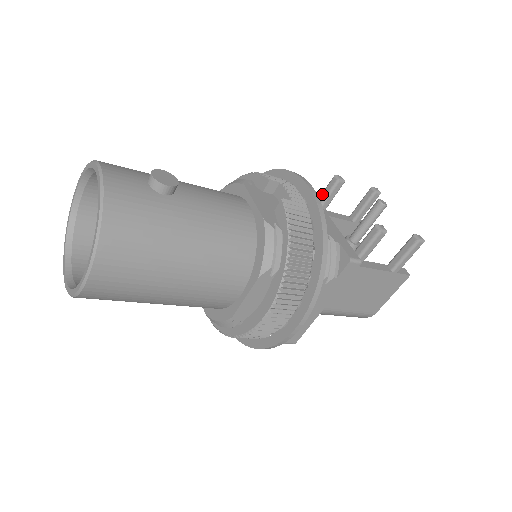
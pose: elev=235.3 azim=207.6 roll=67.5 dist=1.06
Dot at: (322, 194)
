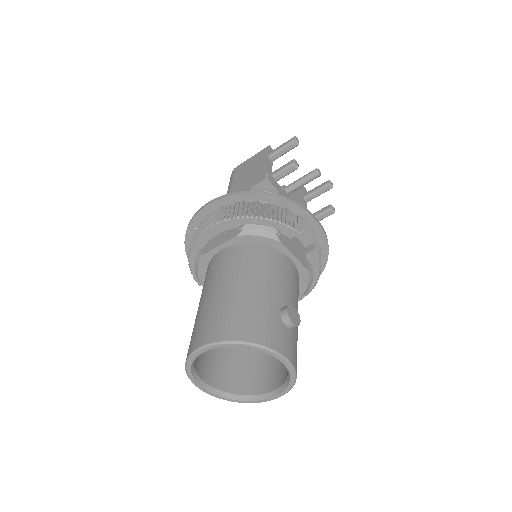
Dot at: (278, 175)
